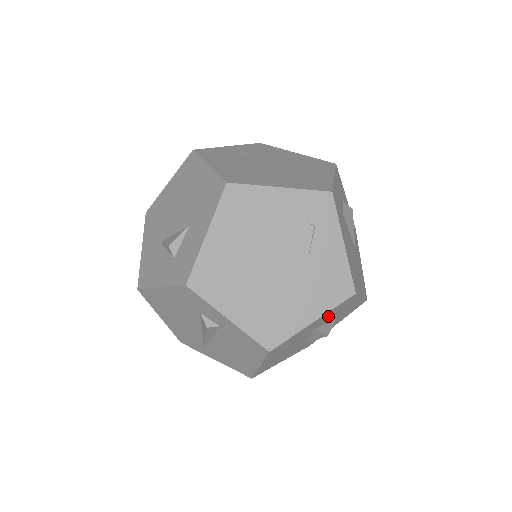
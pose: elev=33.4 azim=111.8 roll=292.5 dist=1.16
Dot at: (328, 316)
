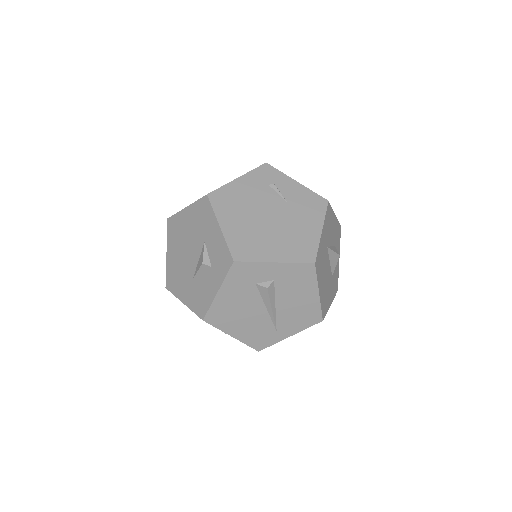
Dot at: (327, 230)
